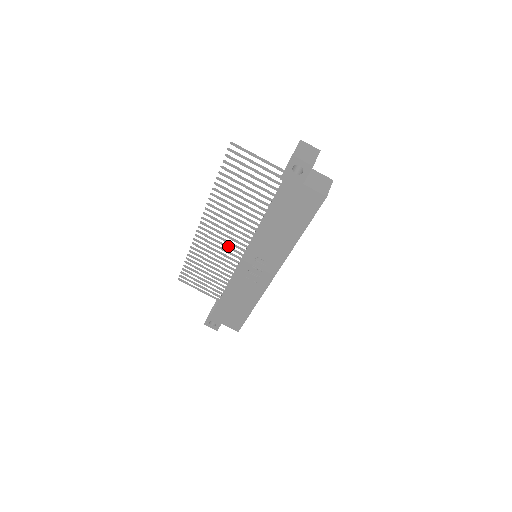
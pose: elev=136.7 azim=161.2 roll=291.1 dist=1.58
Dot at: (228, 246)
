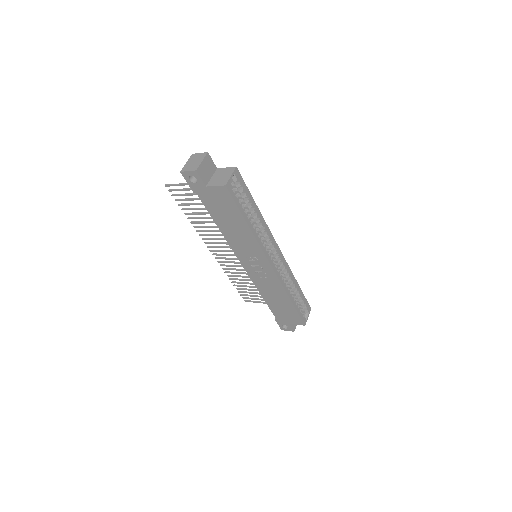
Dot at: occluded
